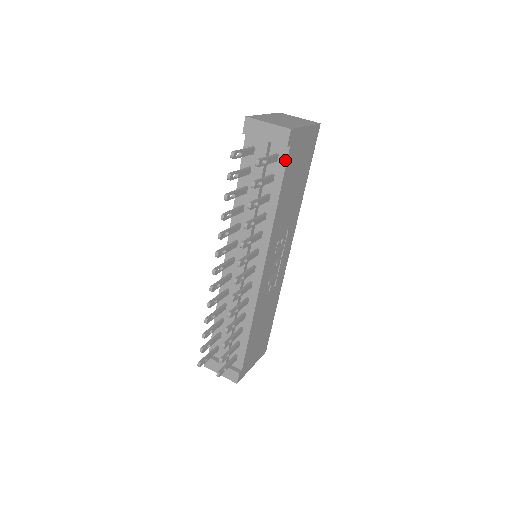
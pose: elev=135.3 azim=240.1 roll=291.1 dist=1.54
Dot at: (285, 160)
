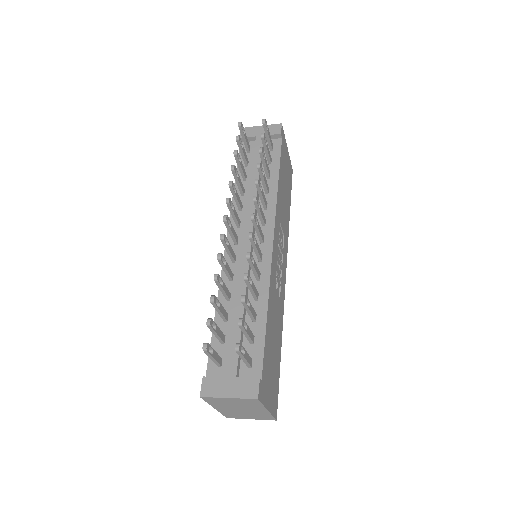
Dot at: (279, 147)
